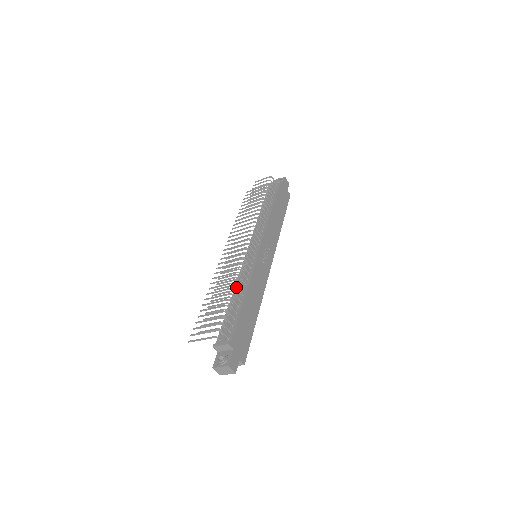
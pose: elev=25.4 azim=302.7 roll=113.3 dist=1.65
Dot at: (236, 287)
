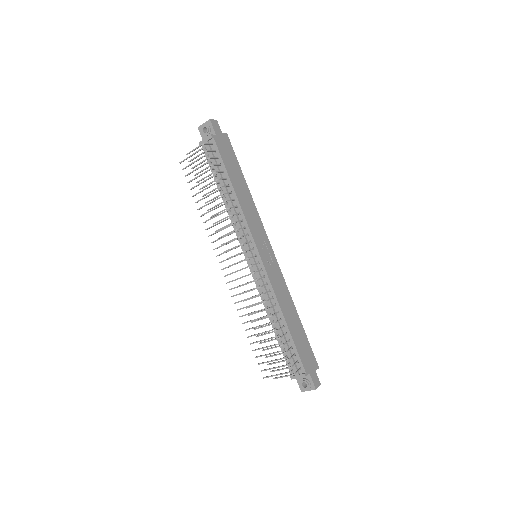
Dot at: occluded
